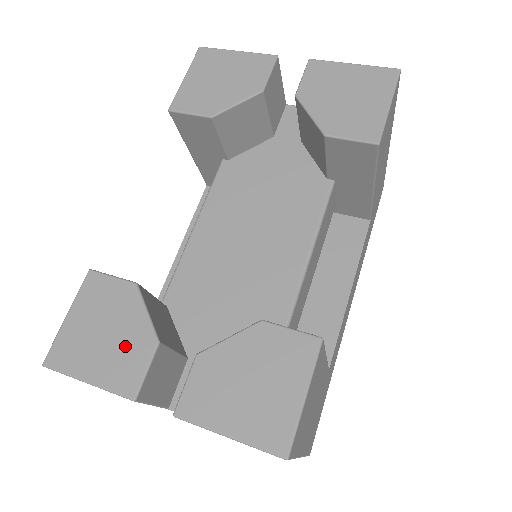
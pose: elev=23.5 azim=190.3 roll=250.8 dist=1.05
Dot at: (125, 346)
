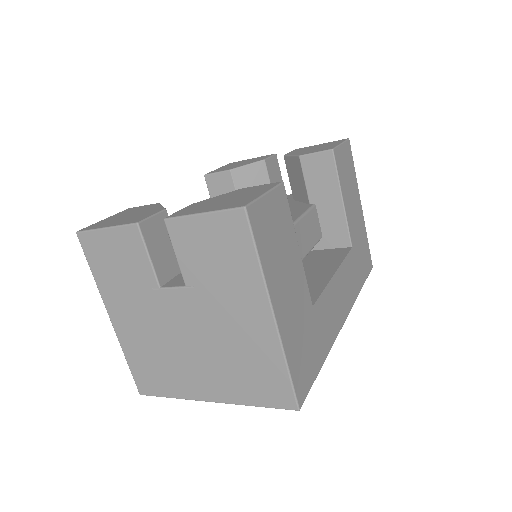
Dot at: (141, 214)
